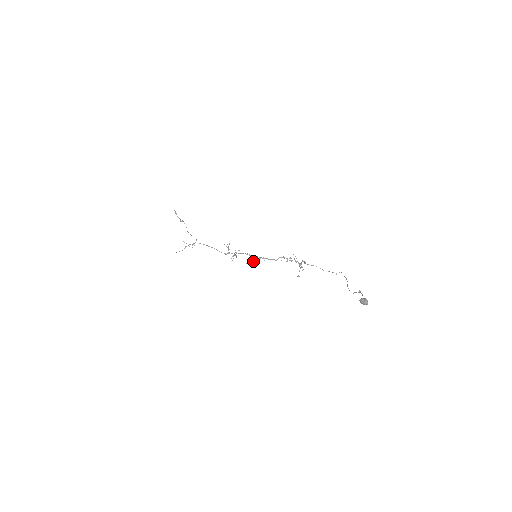
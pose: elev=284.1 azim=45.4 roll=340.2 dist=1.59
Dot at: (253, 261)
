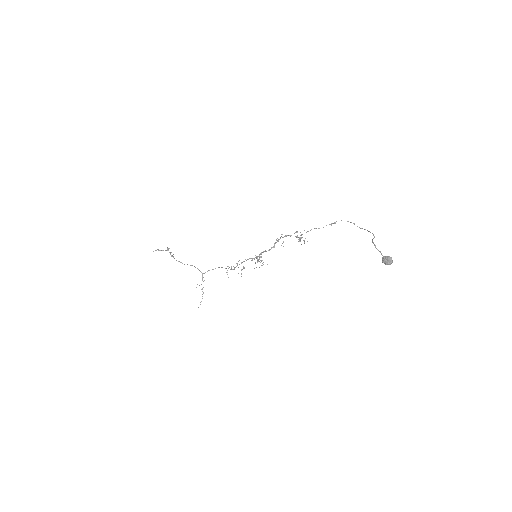
Dot at: (258, 260)
